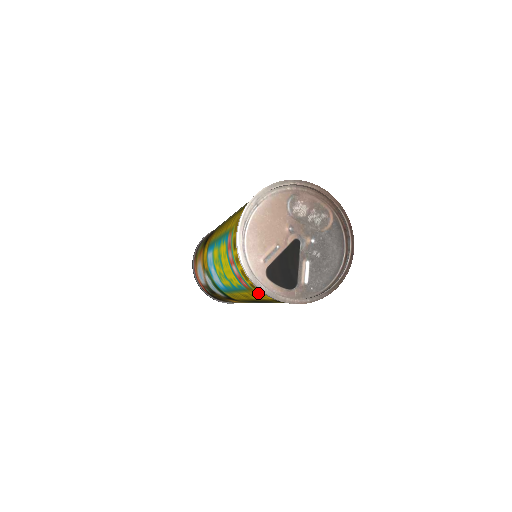
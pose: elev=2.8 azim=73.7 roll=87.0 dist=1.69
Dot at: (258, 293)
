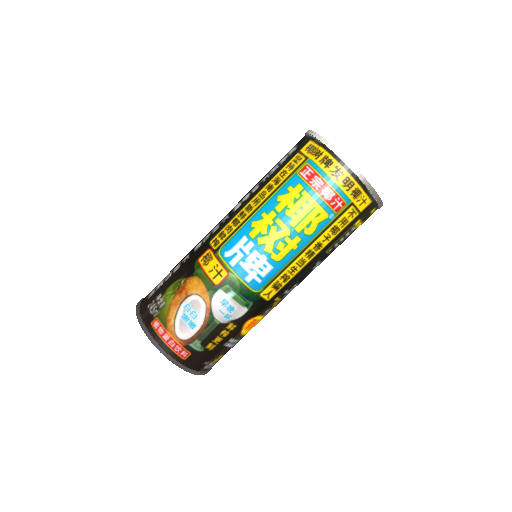
Dot at: (354, 206)
